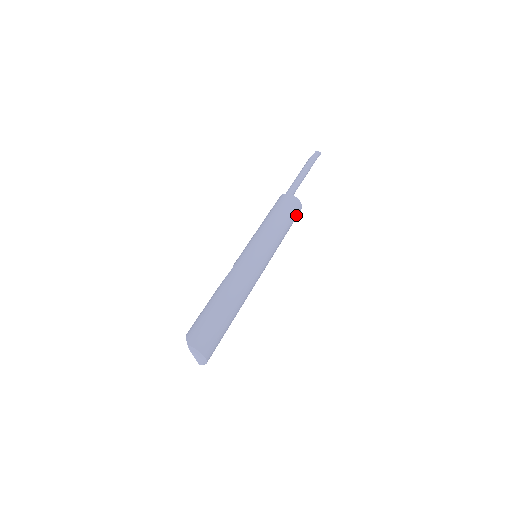
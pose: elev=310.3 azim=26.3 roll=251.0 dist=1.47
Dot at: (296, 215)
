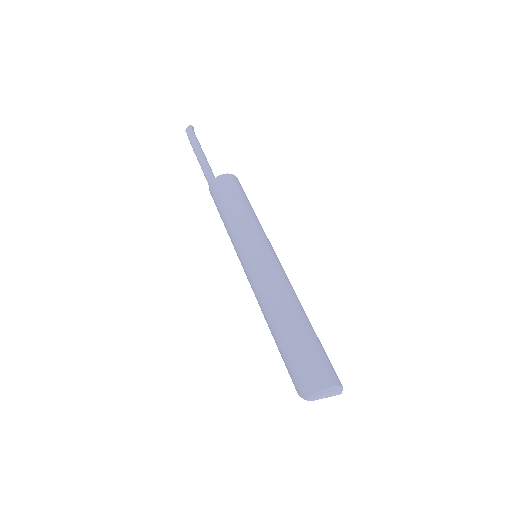
Dot at: (236, 185)
